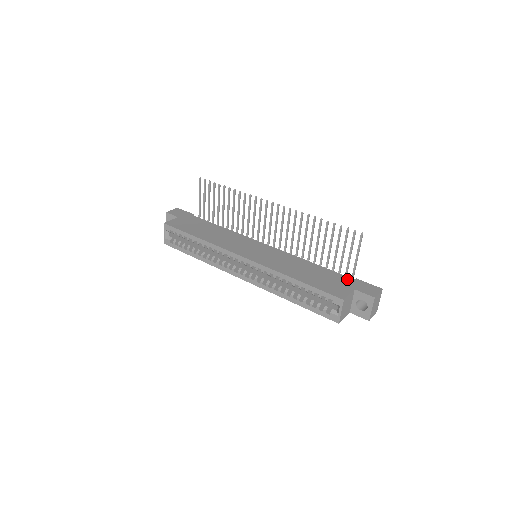
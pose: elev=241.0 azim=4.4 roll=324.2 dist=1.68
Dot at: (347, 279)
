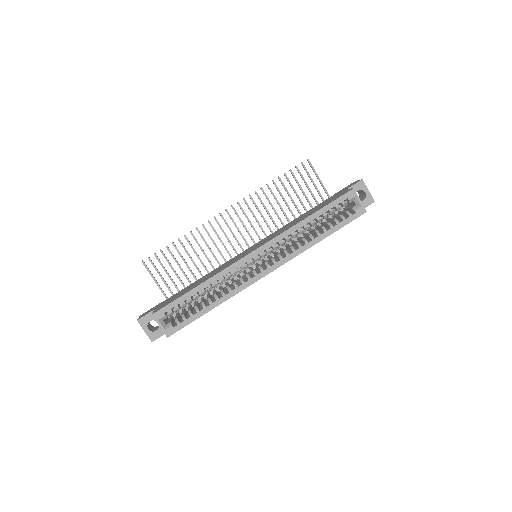
Dot at: (332, 196)
